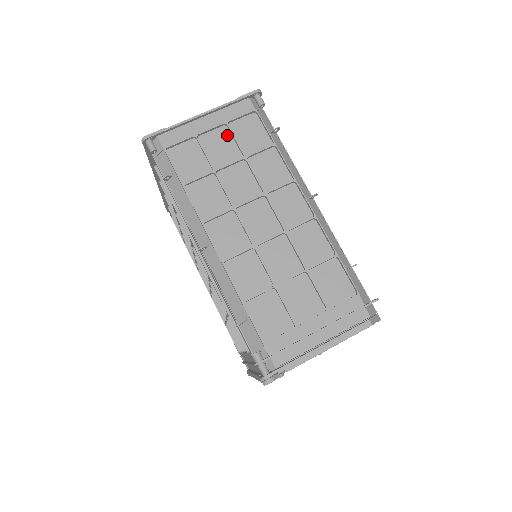
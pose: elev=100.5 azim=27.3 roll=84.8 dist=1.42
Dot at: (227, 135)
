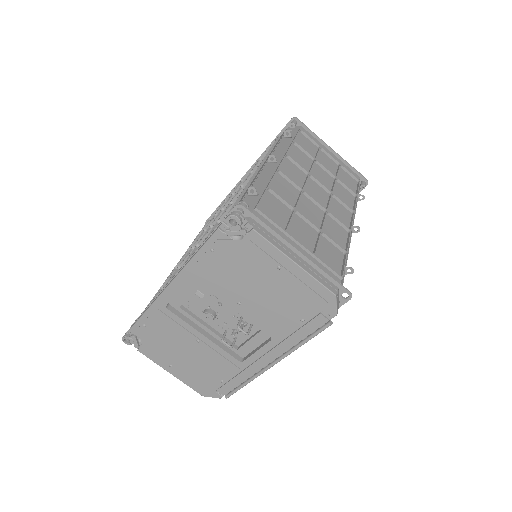
Dot at: (335, 167)
